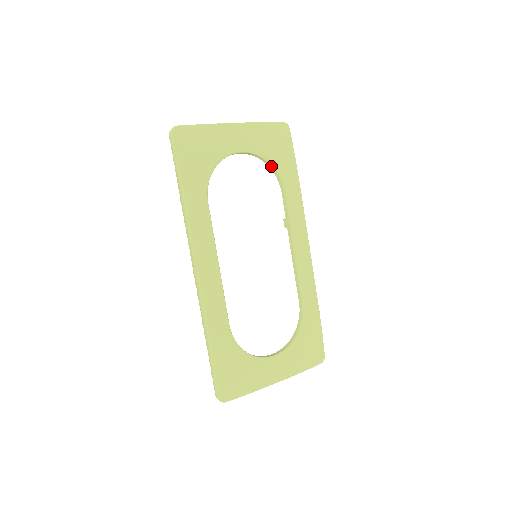
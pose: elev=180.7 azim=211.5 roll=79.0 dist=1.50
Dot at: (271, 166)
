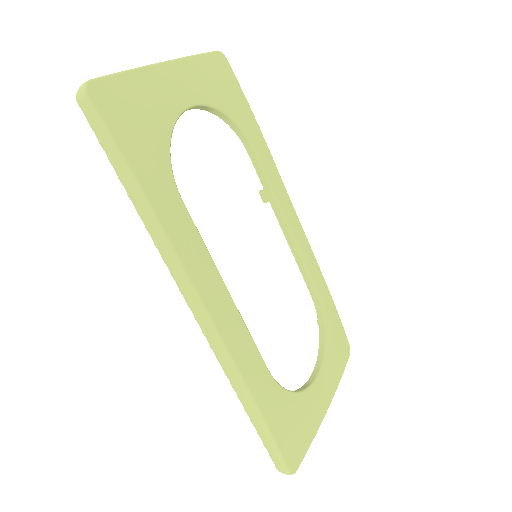
Dot at: (229, 120)
